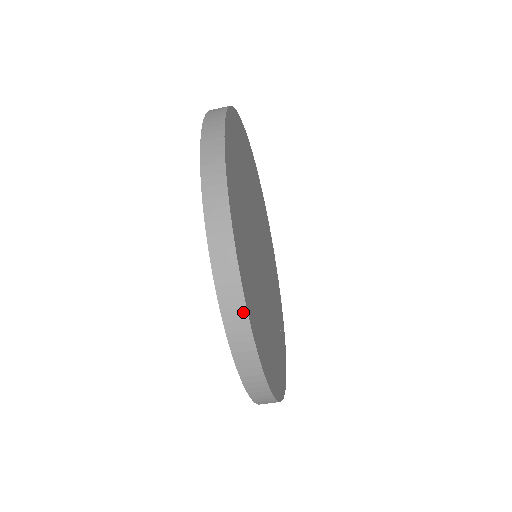
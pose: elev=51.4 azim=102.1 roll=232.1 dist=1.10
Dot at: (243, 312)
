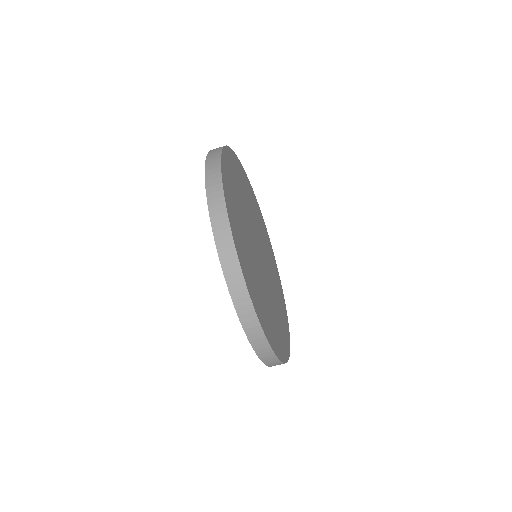
Dot at: (248, 300)
